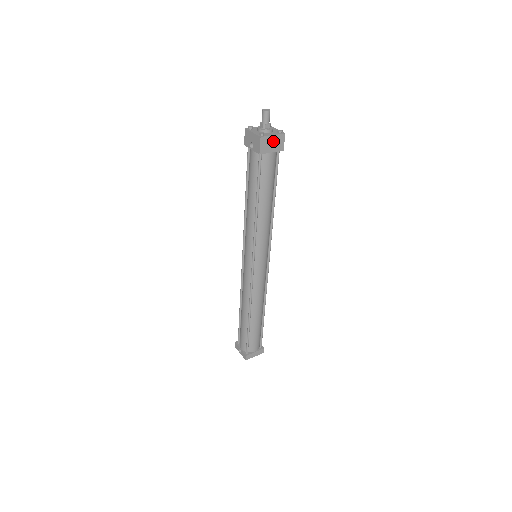
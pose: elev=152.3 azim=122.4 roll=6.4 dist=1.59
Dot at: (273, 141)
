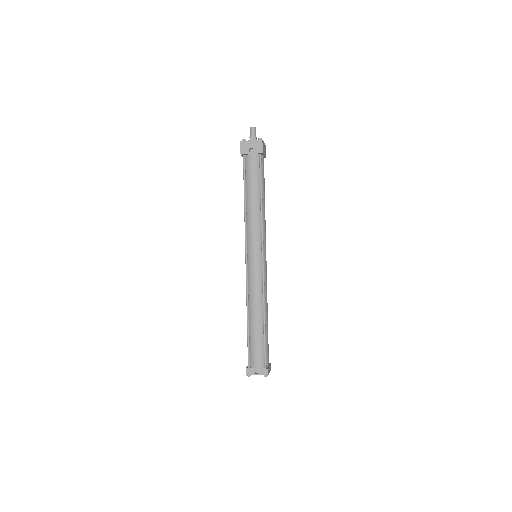
Dot at: (264, 147)
